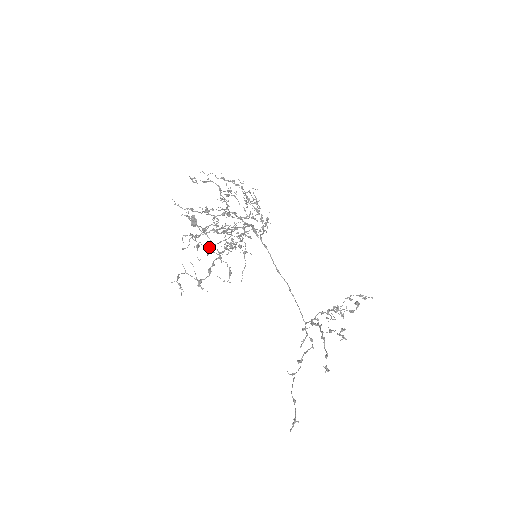
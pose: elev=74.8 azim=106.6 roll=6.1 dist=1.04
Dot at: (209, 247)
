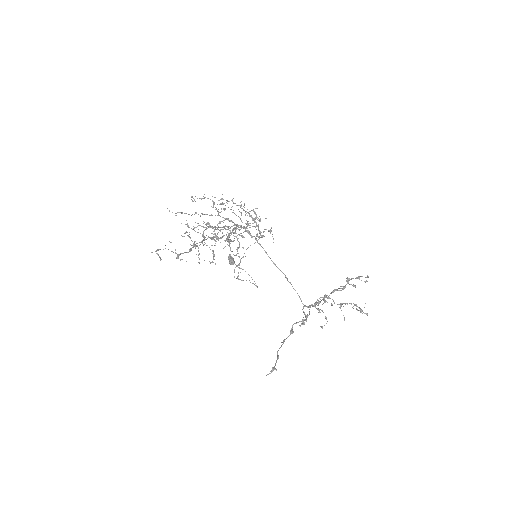
Dot at: (238, 273)
